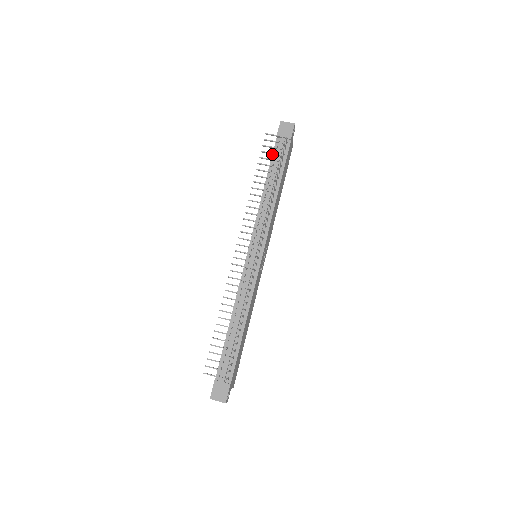
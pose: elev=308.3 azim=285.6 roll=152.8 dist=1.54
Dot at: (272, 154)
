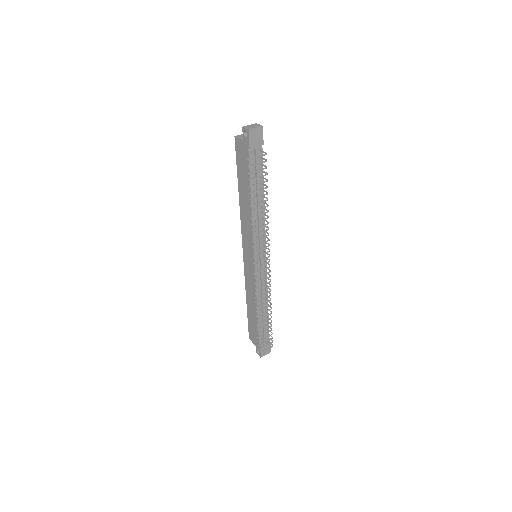
Dot at: (249, 168)
